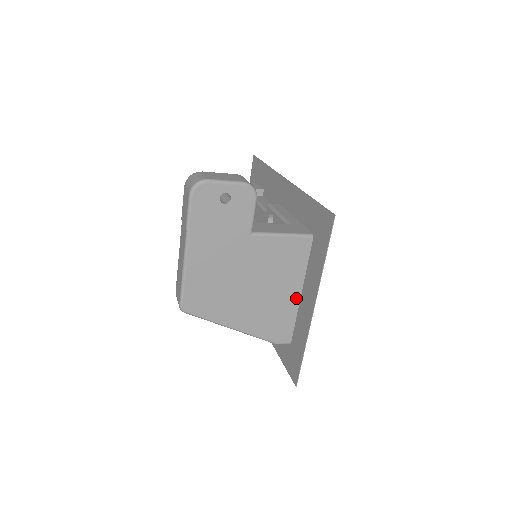
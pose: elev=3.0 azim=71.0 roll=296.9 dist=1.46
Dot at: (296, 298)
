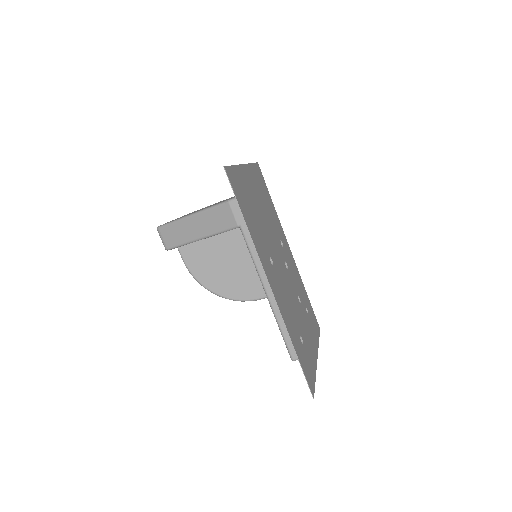
Dot at: occluded
